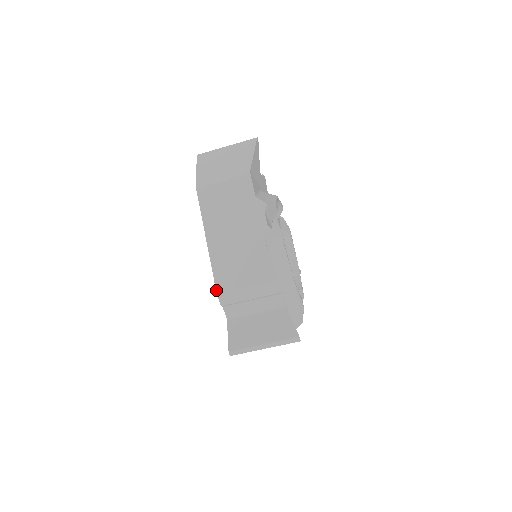
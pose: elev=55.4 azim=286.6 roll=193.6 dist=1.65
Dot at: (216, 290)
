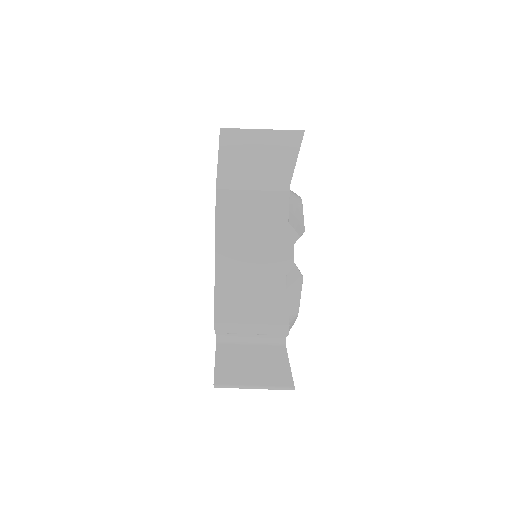
Dot at: occluded
